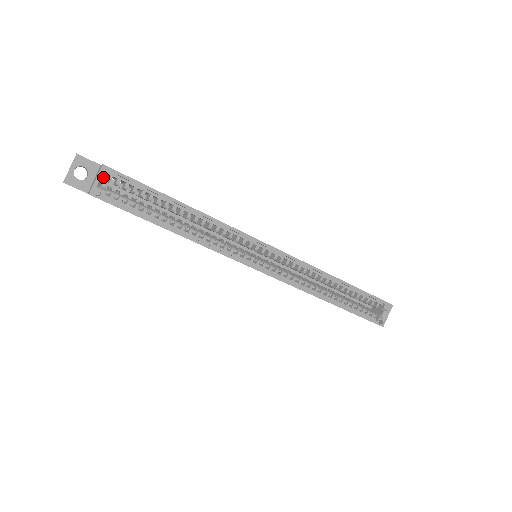
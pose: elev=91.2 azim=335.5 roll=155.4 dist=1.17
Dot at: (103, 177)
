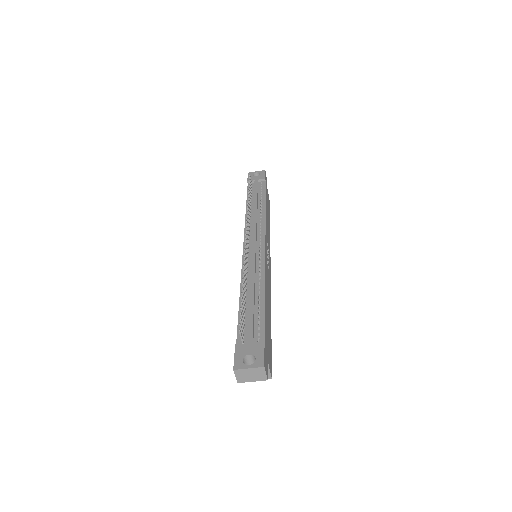
Dot at: occluded
